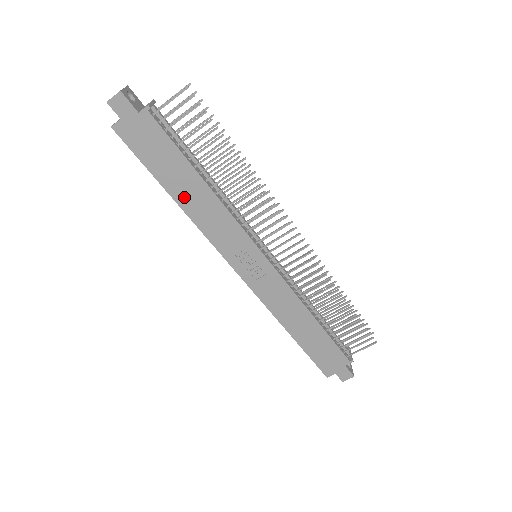
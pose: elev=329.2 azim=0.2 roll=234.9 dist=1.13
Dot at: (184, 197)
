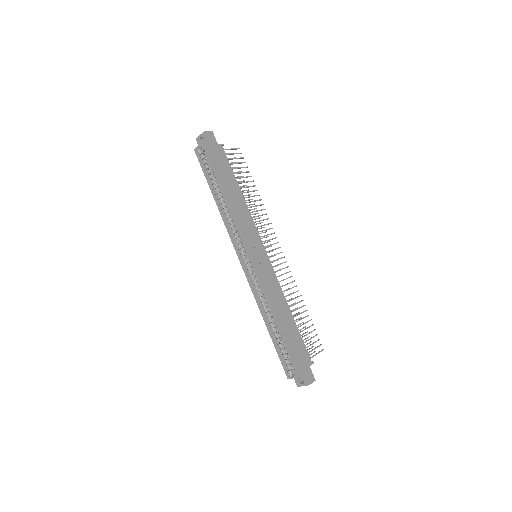
Dot at: (230, 195)
